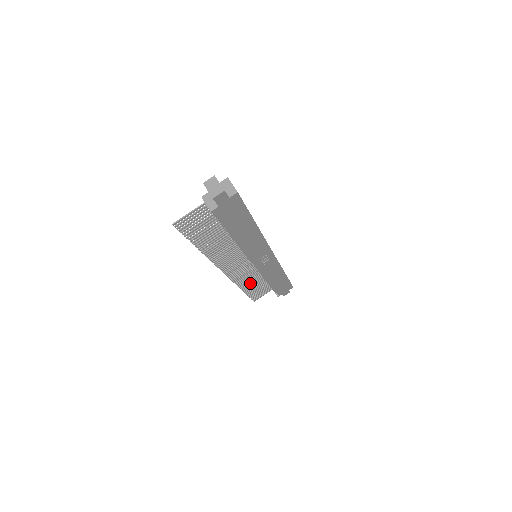
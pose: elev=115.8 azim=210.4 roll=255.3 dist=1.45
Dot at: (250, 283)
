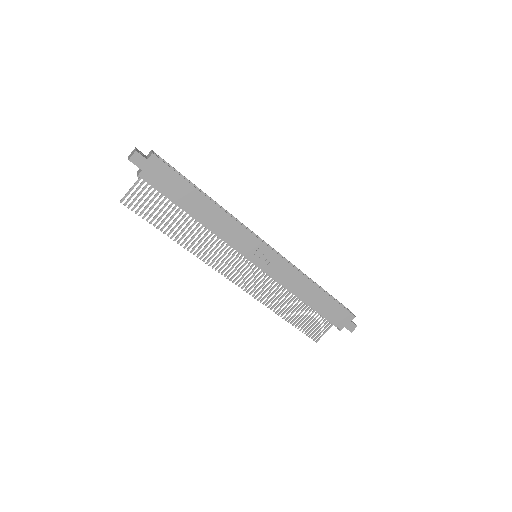
Dot at: (285, 306)
